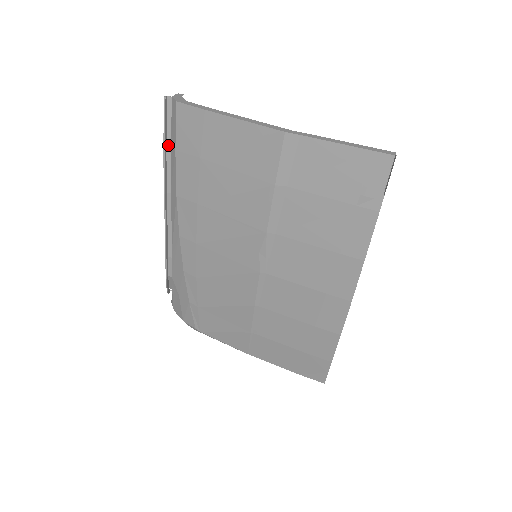
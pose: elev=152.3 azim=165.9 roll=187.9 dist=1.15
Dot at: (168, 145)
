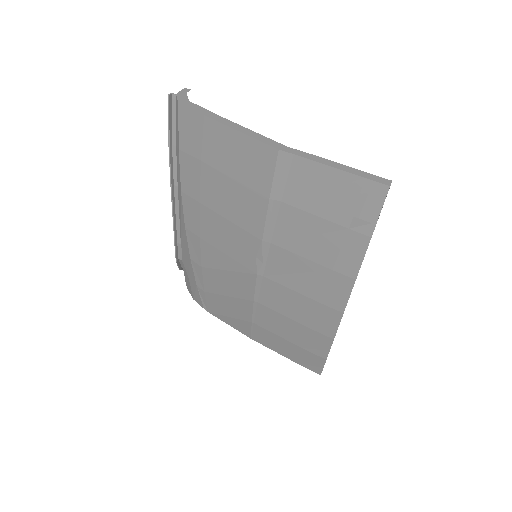
Dot at: (173, 141)
